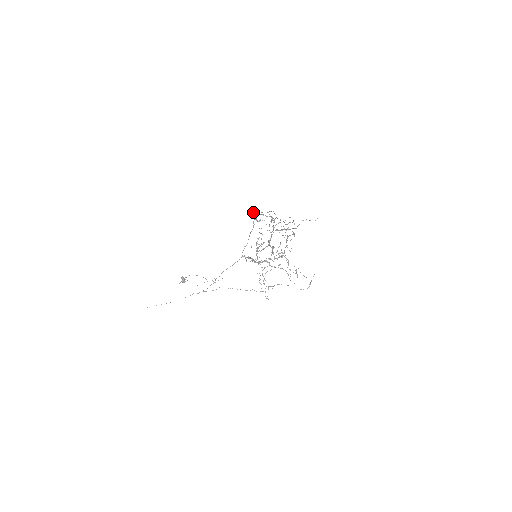
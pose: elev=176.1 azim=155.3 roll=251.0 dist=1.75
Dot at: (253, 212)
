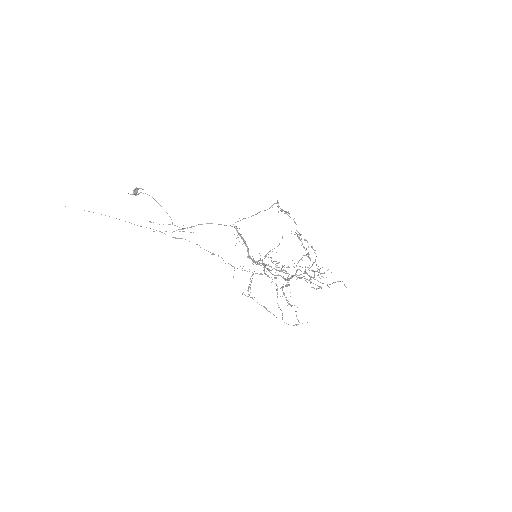
Dot at: (291, 231)
